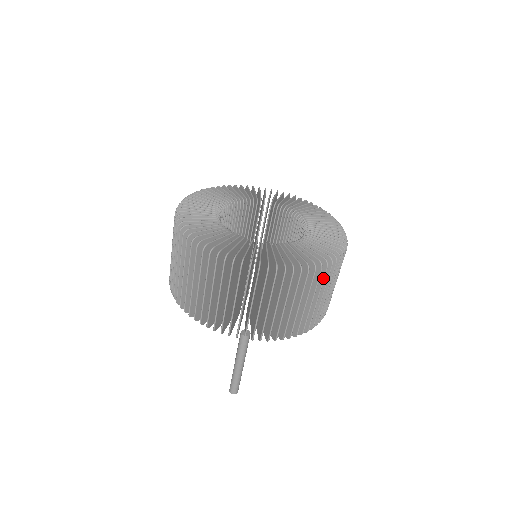
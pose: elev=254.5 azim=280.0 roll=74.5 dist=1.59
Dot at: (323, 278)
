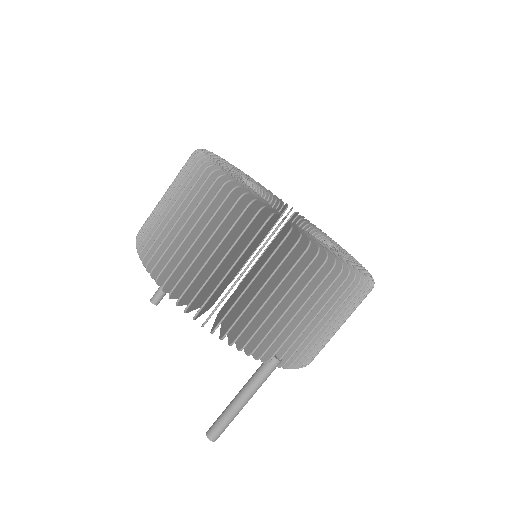
Dot at: occluded
